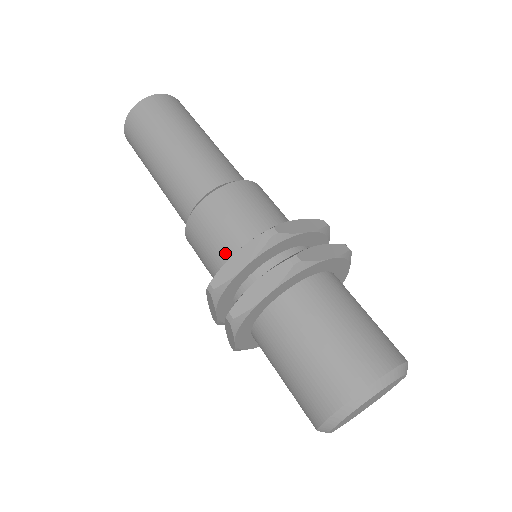
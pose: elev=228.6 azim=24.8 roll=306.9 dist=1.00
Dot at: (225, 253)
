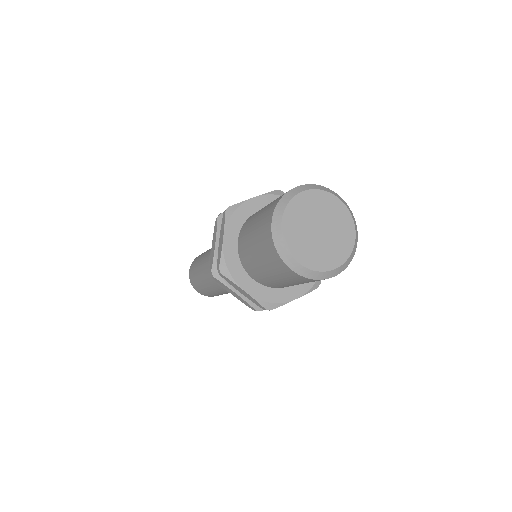
Dot at: occluded
